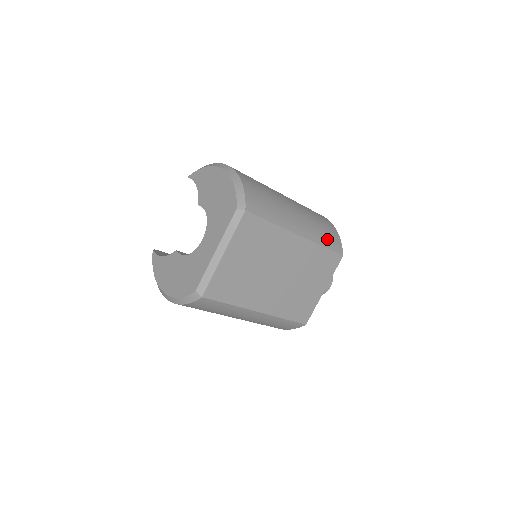
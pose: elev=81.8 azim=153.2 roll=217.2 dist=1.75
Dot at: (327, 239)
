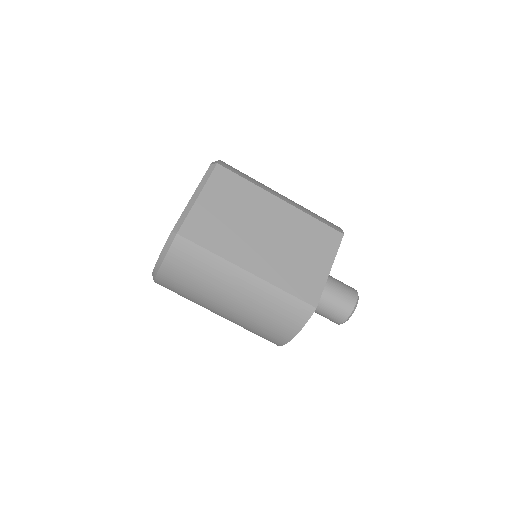
Dot at: (320, 218)
